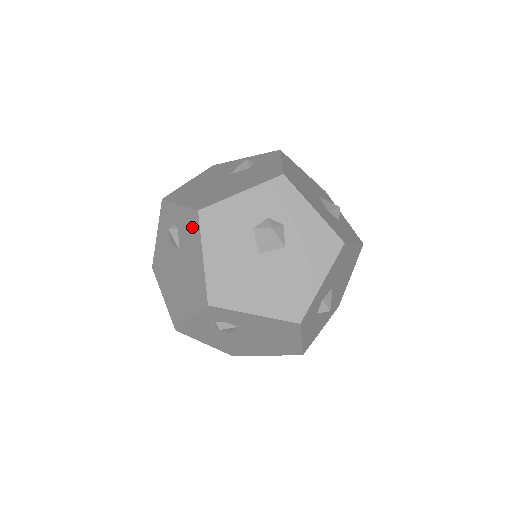
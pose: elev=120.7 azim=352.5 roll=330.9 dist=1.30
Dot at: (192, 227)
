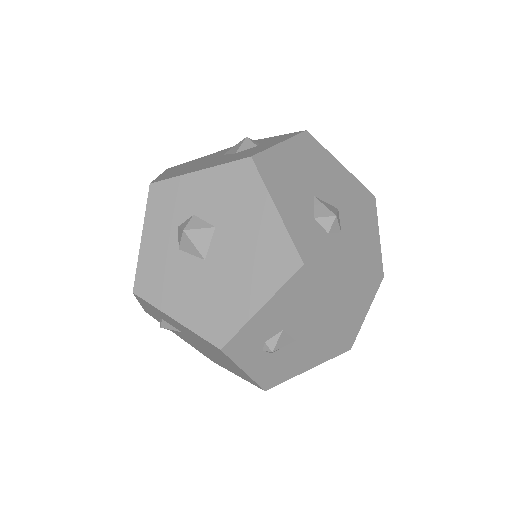
Dot at: (151, 308)
